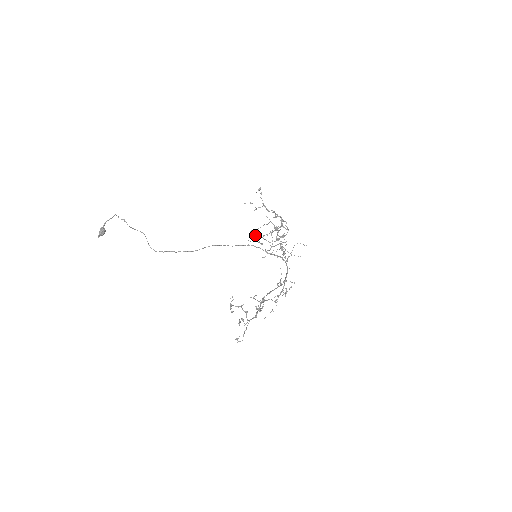
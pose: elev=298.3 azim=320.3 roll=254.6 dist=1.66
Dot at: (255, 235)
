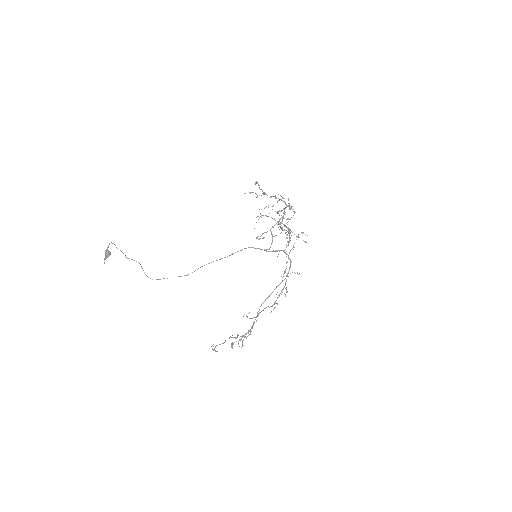
Dot at: (263, 215)
